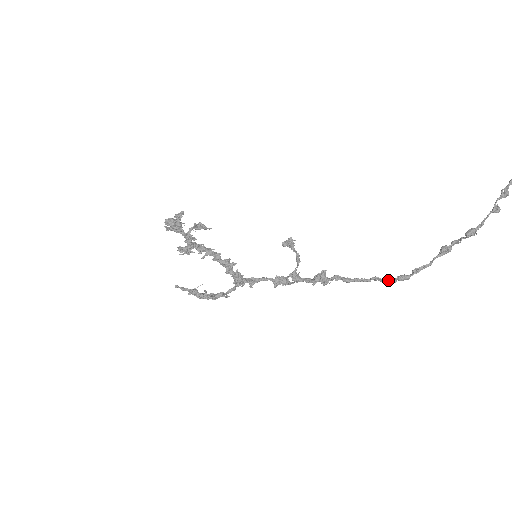
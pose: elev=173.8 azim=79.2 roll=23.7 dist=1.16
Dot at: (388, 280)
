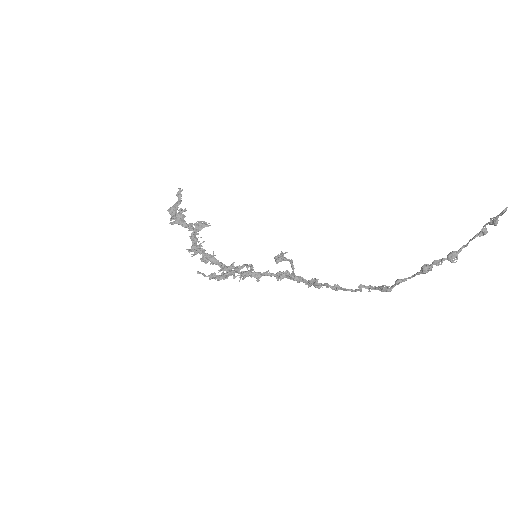
Dot at: (373, 289)
